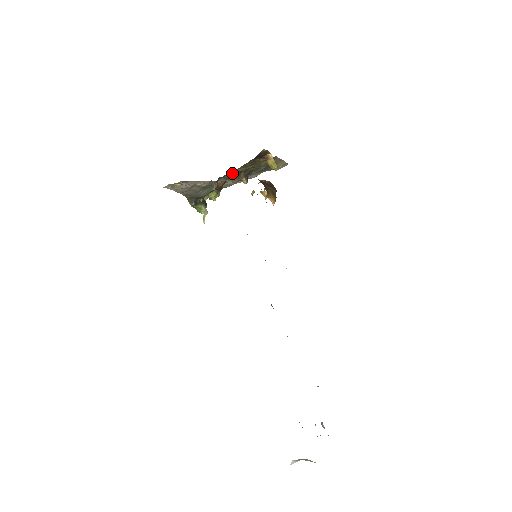
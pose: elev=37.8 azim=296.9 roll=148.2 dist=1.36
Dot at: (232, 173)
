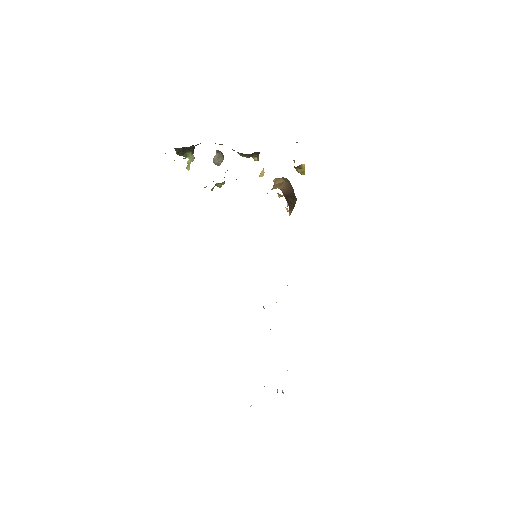
Dot at: occluded
